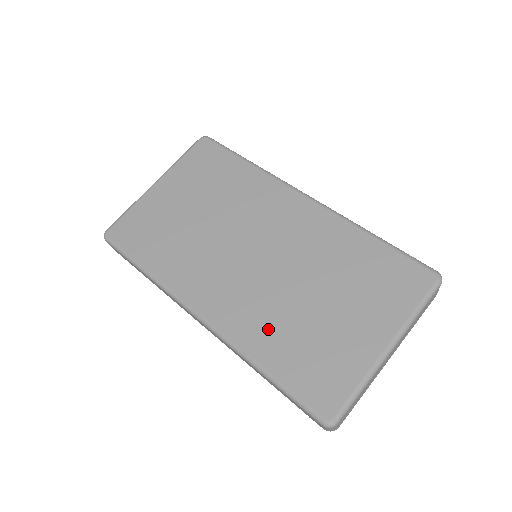
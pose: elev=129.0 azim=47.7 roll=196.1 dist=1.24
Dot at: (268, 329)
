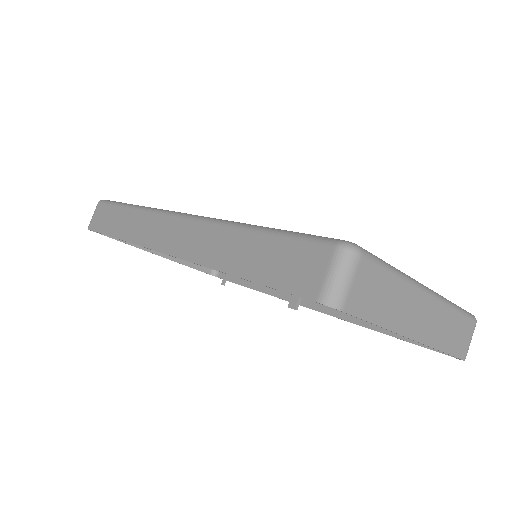
Dot at: occluded
